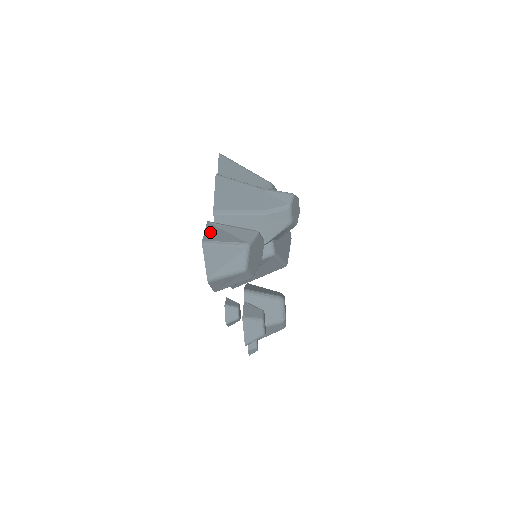
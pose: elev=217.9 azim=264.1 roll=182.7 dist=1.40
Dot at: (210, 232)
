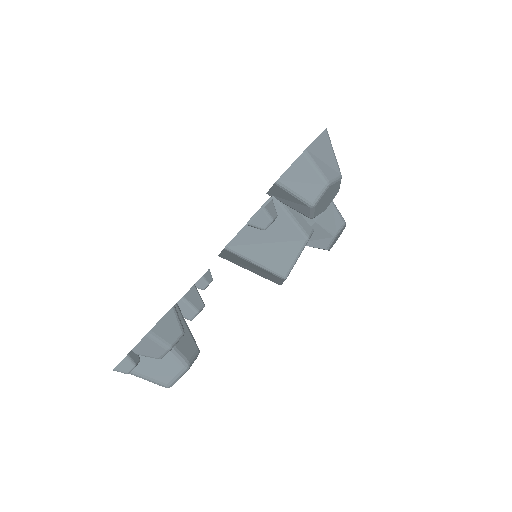
Dot at: occluded
